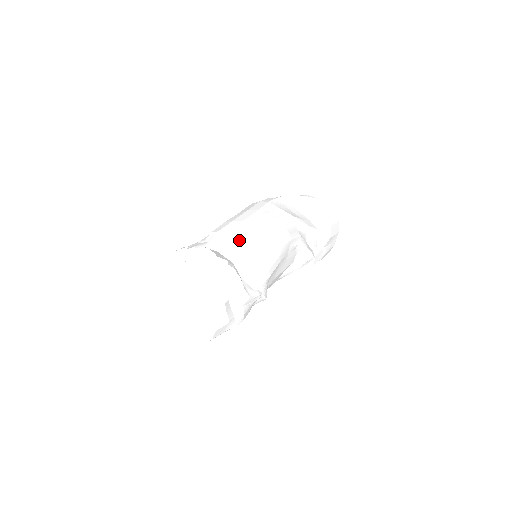
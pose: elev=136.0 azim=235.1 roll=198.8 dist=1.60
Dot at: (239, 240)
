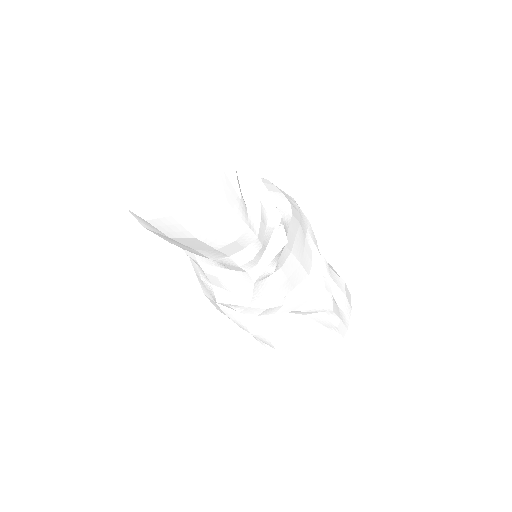
Dot at: occluded
